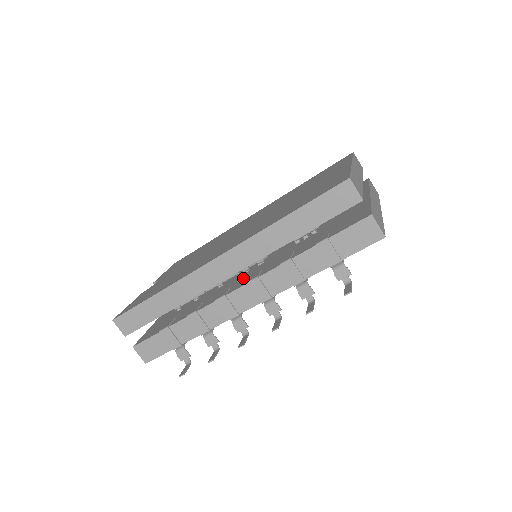
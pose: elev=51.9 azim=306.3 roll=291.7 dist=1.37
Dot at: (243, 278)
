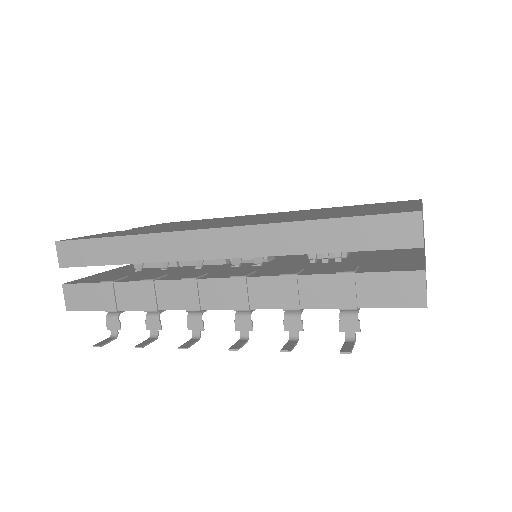
Dot at: (228, 270)
